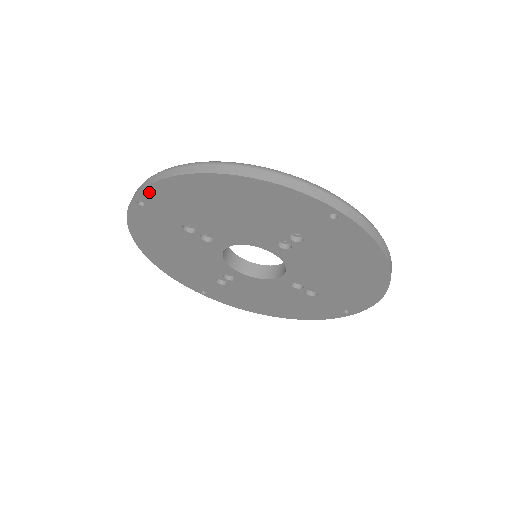
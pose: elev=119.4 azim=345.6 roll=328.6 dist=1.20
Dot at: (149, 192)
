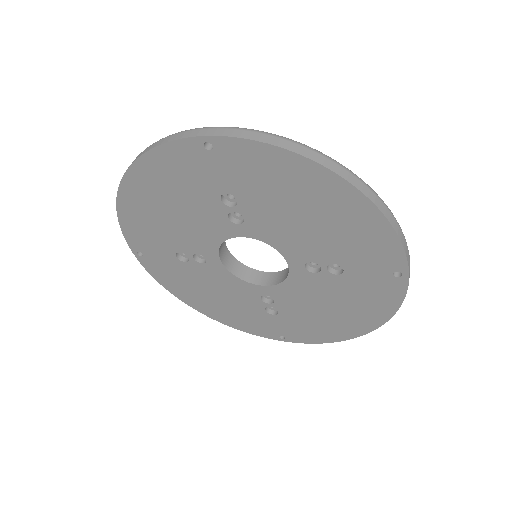
Dot at: (239, 145)
